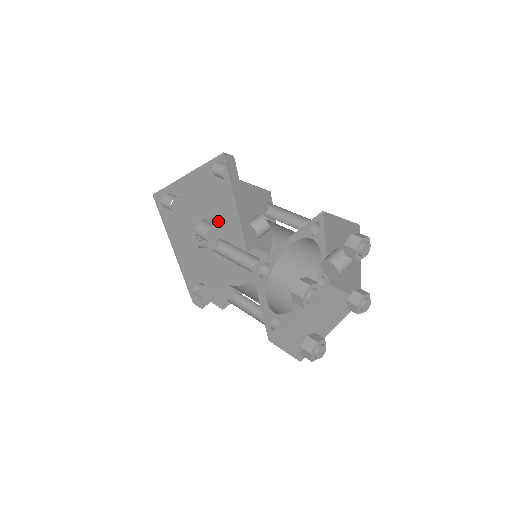
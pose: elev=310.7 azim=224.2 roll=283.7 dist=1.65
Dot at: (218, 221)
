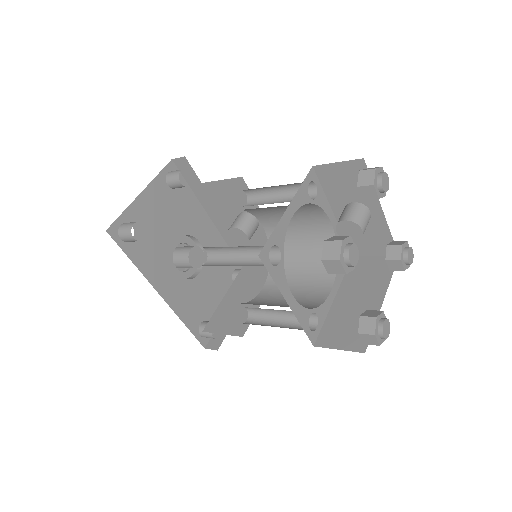
Dot at: (196, 242)
